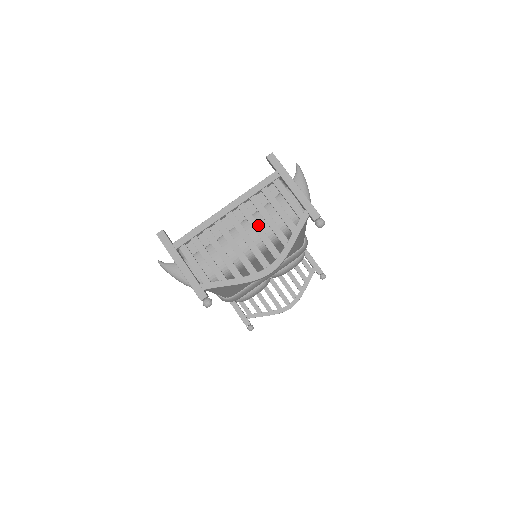
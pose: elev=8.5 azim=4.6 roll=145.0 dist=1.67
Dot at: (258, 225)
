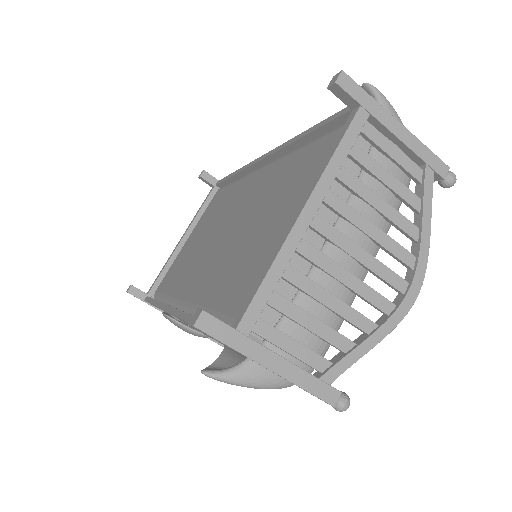
Dot at: (367, 221)
